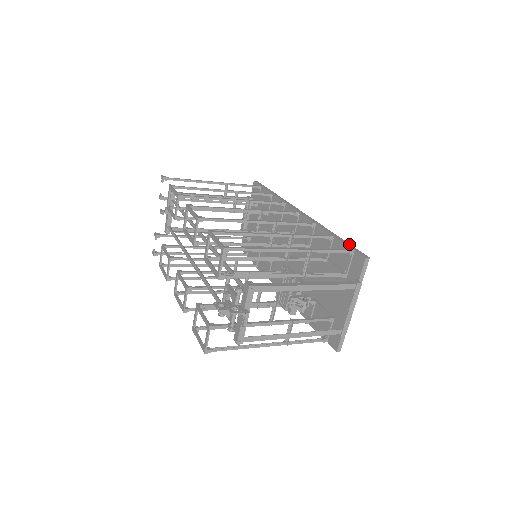
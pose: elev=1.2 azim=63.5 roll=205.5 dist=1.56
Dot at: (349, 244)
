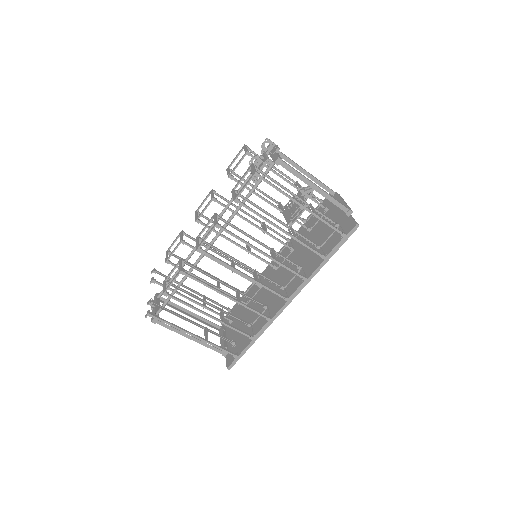
Dot at: occluded
